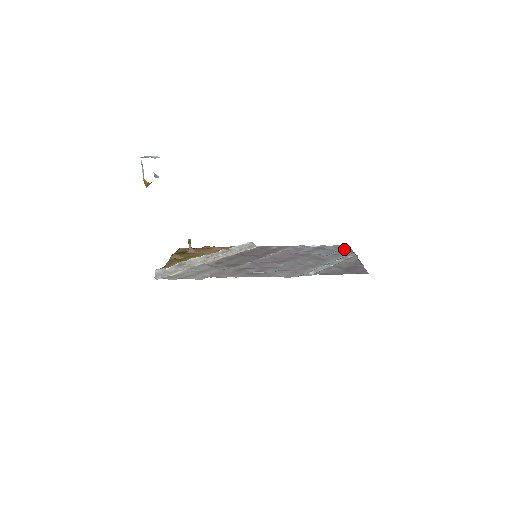
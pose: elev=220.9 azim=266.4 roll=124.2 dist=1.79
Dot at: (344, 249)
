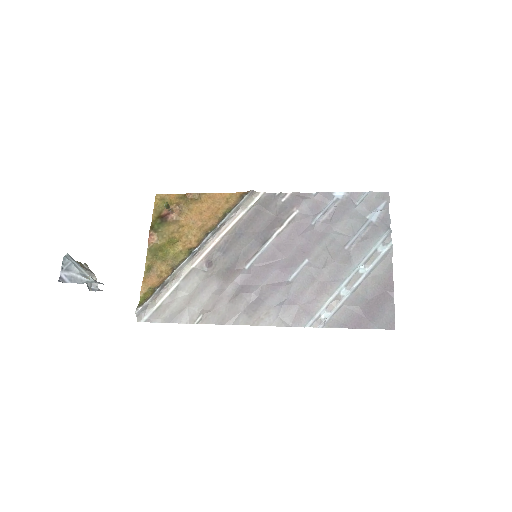
Dot at: (379, 216)
